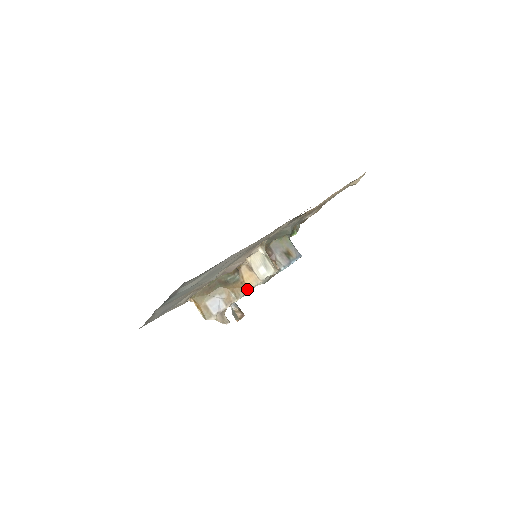
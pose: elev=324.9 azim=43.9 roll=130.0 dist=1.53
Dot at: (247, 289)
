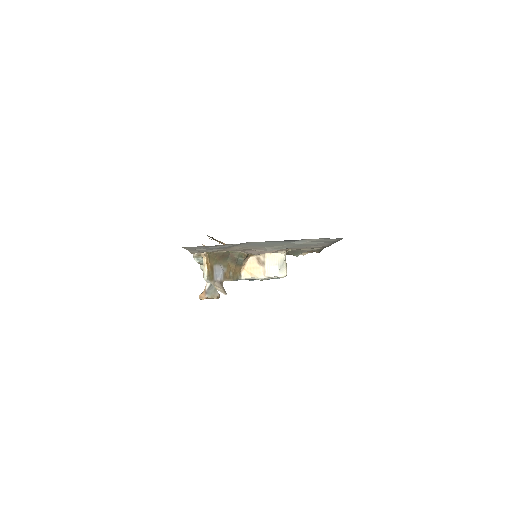
Dot at: (241, 276)
